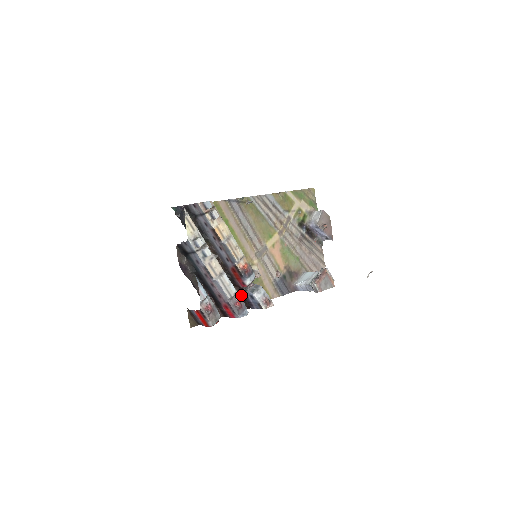
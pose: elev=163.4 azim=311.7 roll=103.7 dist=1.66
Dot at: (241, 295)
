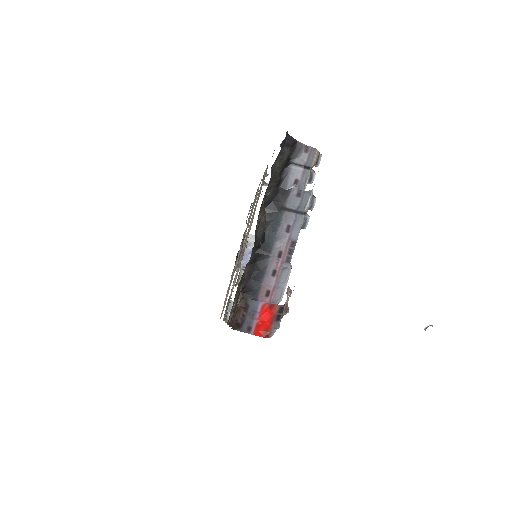
Dot at: occluded
